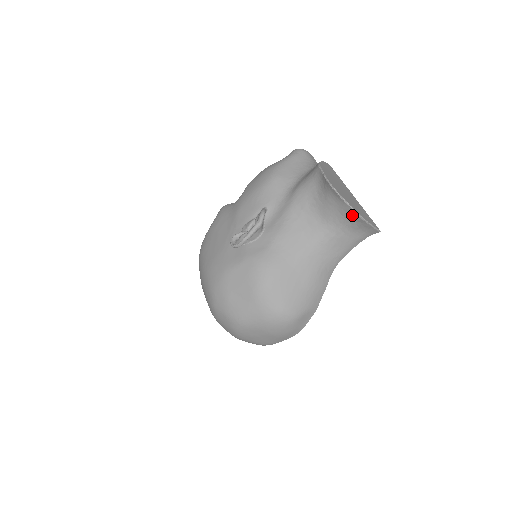
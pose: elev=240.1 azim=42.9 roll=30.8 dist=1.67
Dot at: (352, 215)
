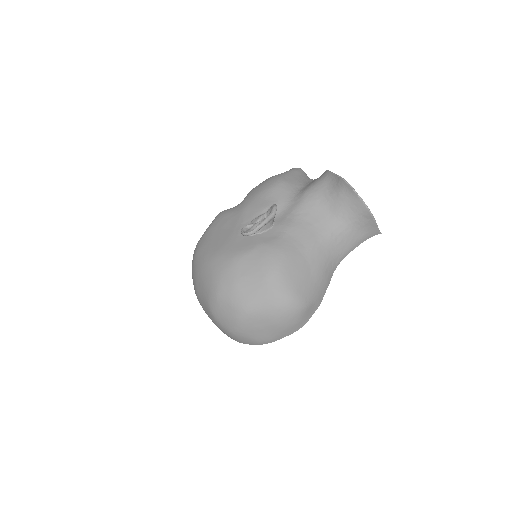
Dot at: (362, 210)
